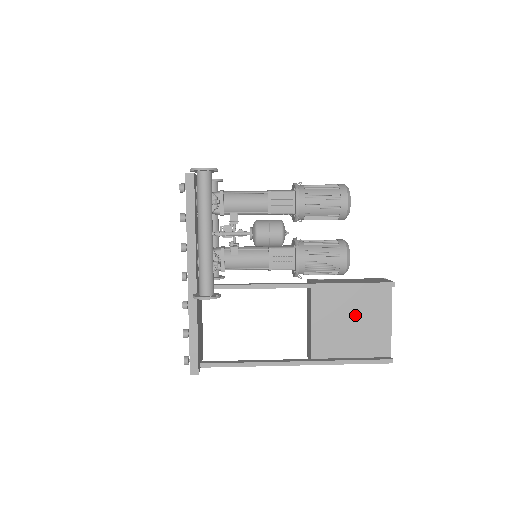
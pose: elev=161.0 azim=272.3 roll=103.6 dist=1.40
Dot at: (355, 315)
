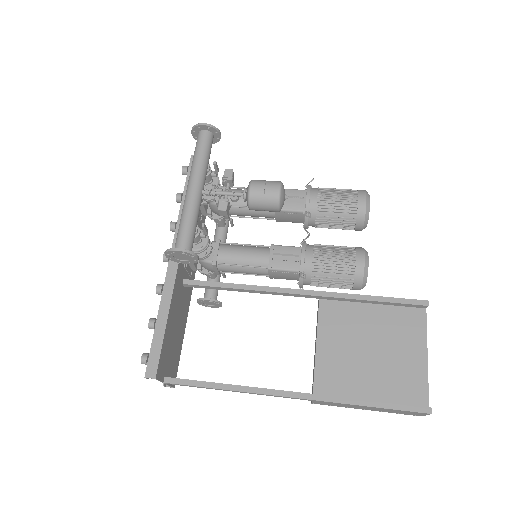
Dot at: (376, 341)
